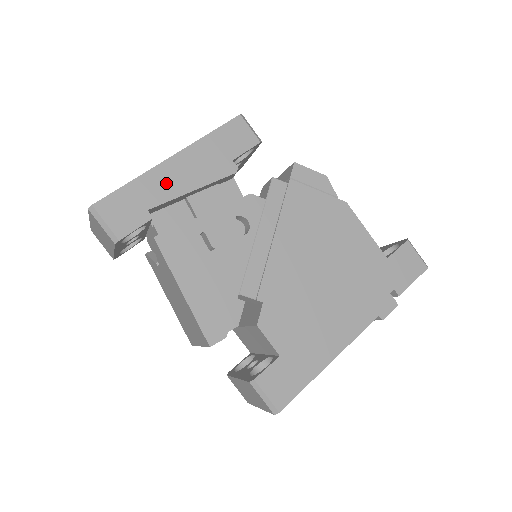
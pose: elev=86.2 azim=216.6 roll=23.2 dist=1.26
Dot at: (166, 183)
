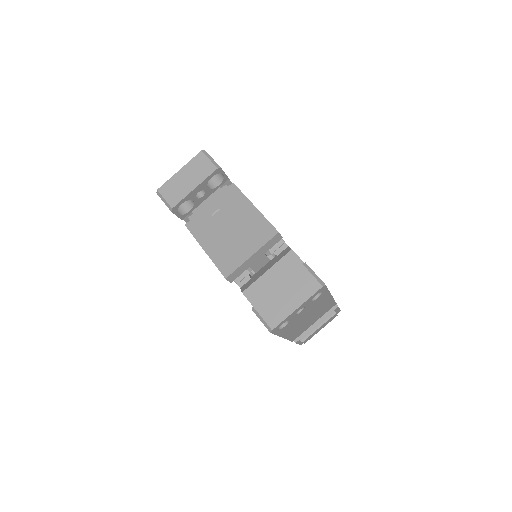
Dot at: occluded
